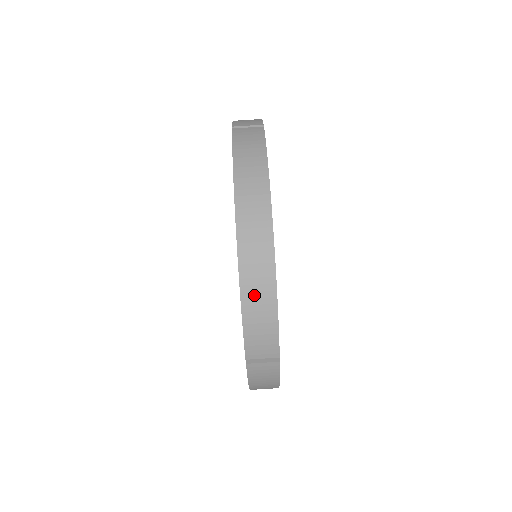
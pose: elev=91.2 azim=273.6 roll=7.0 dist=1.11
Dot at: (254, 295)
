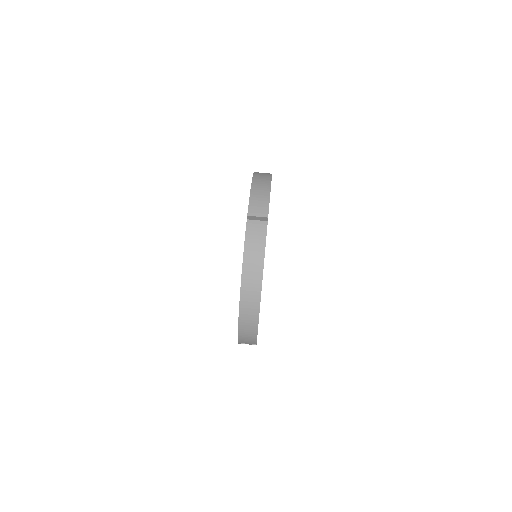
Dot at: (245, 328)
